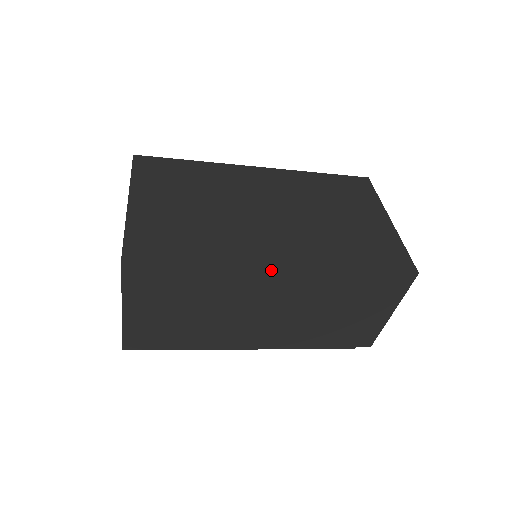
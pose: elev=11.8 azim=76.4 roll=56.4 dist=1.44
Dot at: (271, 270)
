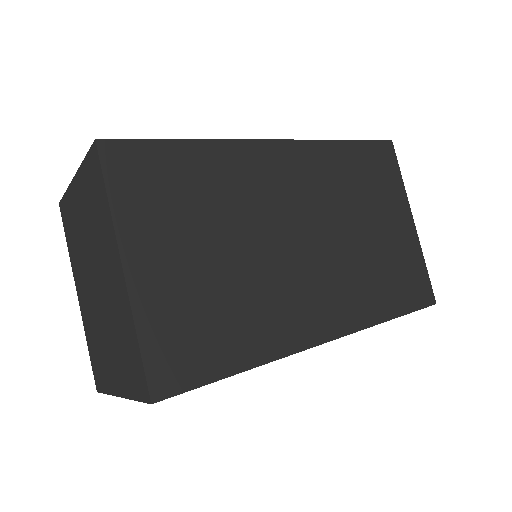
Dot at: (315, 345)
